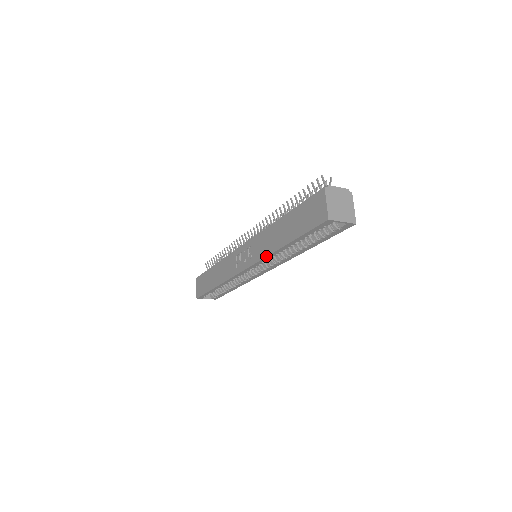
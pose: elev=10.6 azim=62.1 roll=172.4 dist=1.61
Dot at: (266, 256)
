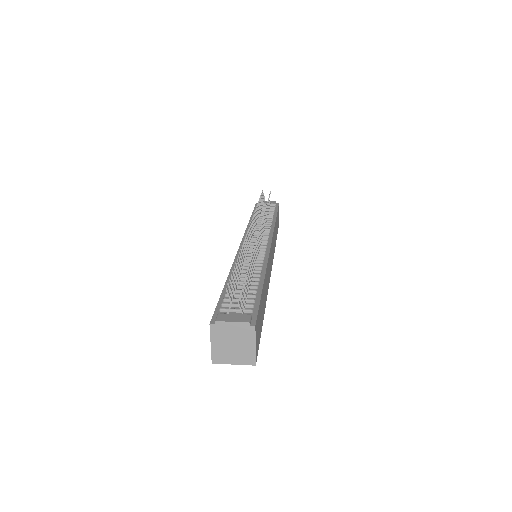
Dot at: occluded
